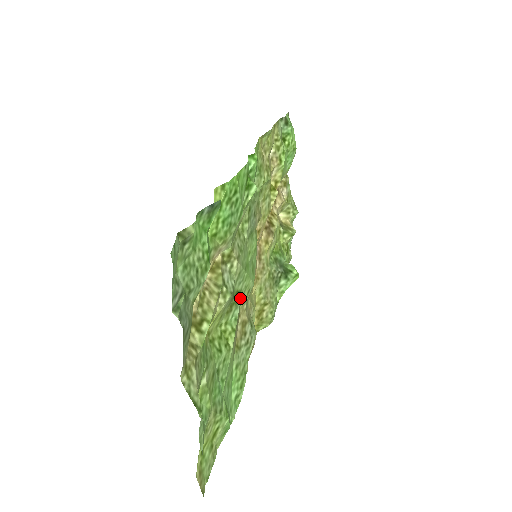
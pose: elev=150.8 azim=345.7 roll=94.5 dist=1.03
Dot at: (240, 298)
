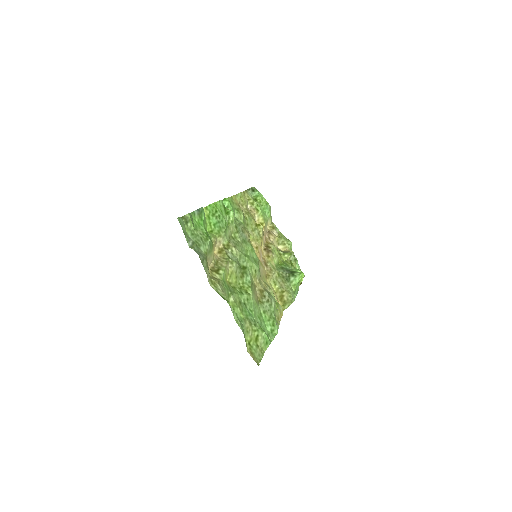
Dot at: (248, 271)
